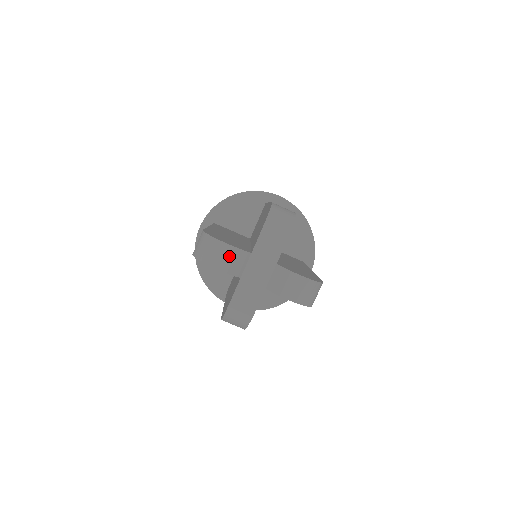
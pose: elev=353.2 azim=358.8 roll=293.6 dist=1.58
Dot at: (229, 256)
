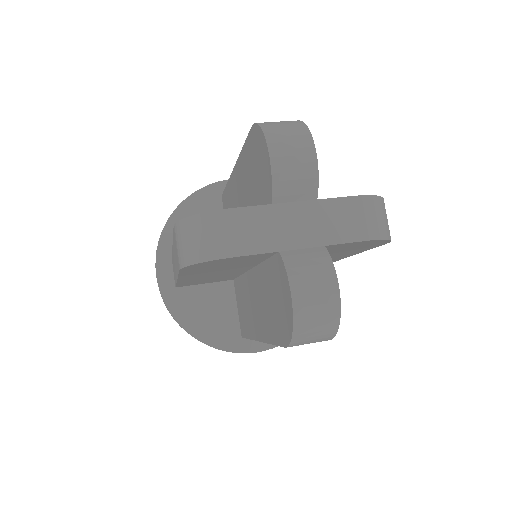
Dot at: (300, 163)
